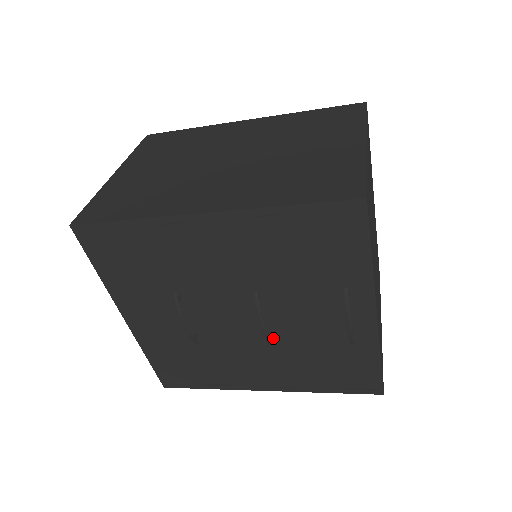
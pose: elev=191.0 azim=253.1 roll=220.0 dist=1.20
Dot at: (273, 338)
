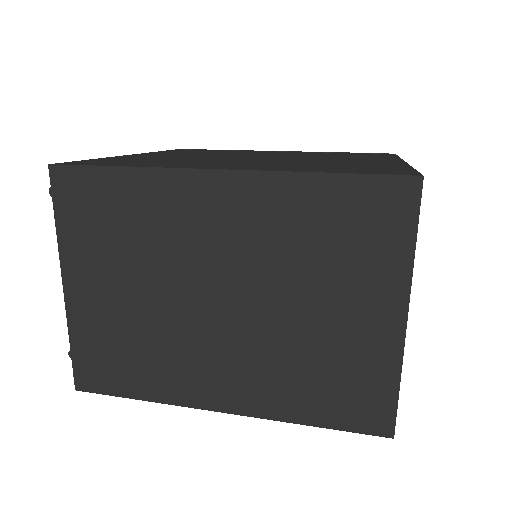
Dot at: occluded
